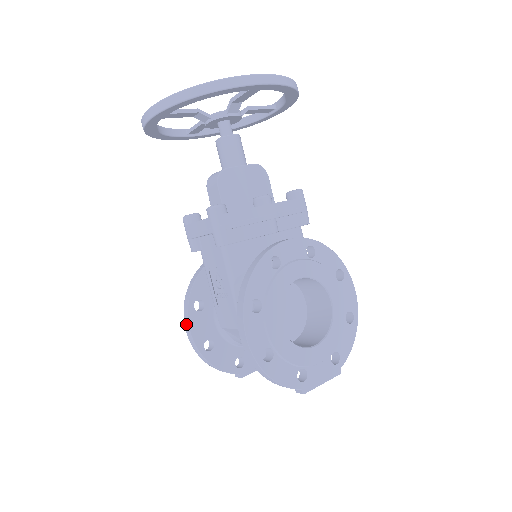
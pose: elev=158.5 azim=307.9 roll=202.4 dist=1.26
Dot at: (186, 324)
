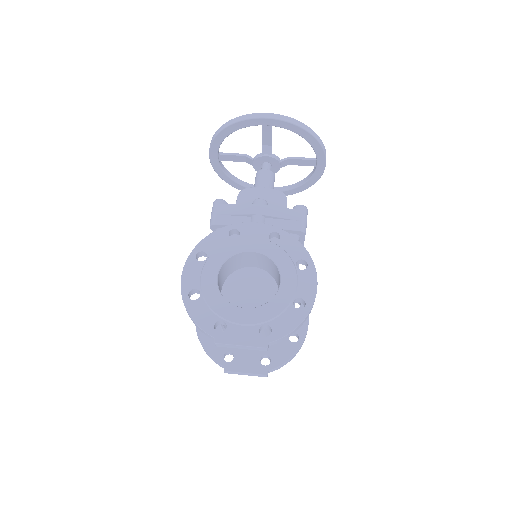
Dot at: occluded
